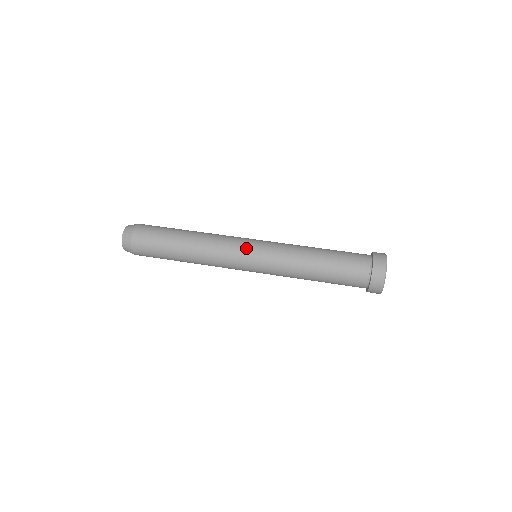
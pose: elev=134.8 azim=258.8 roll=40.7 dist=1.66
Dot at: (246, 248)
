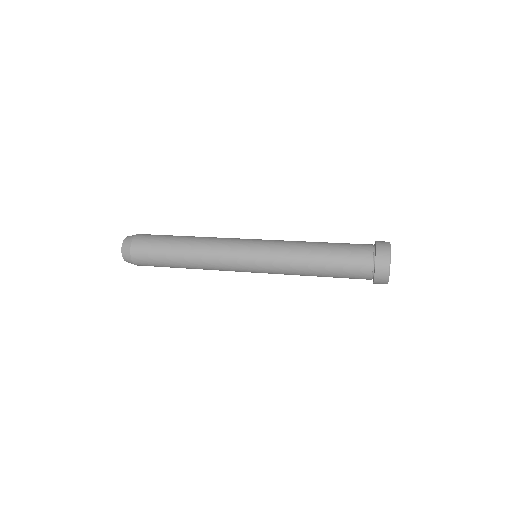
Dot at: (244, 247)
